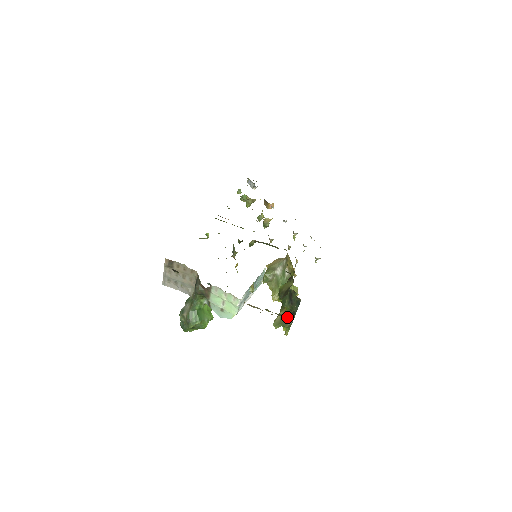
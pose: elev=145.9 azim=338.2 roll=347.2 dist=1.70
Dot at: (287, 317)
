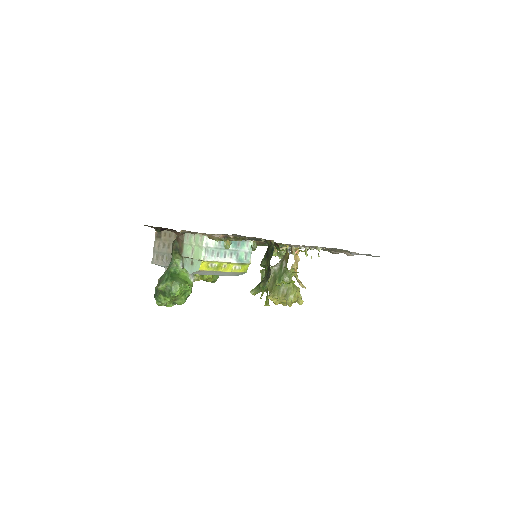
Dot at: (246, 239)
